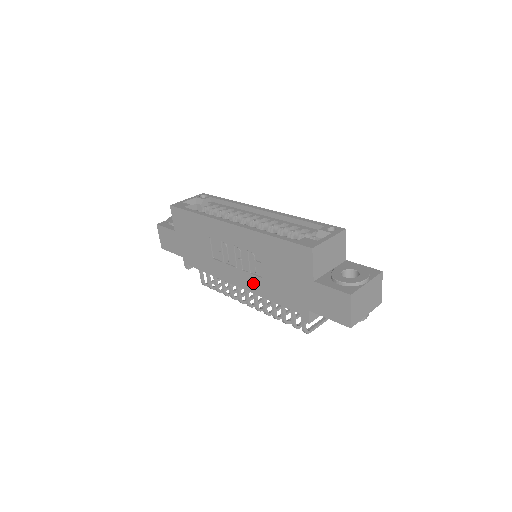
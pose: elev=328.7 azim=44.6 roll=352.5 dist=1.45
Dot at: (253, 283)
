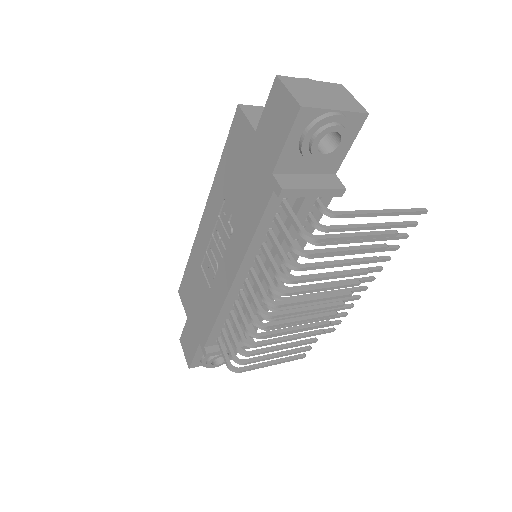
Dot at: (236, 248)
